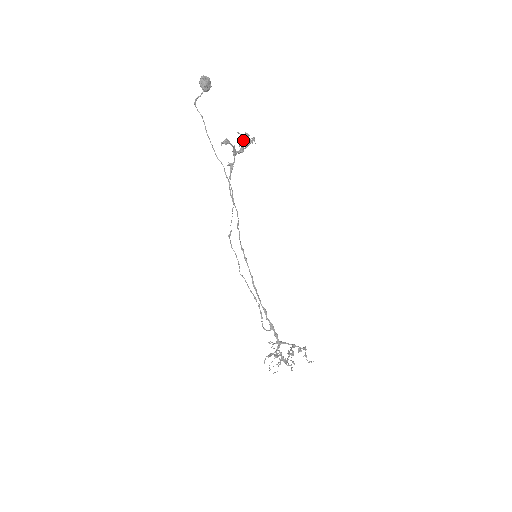
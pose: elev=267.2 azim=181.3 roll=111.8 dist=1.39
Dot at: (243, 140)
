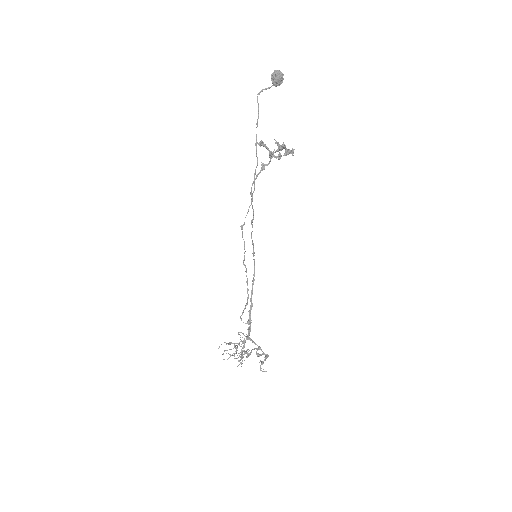
Dot at: (279, 148)
